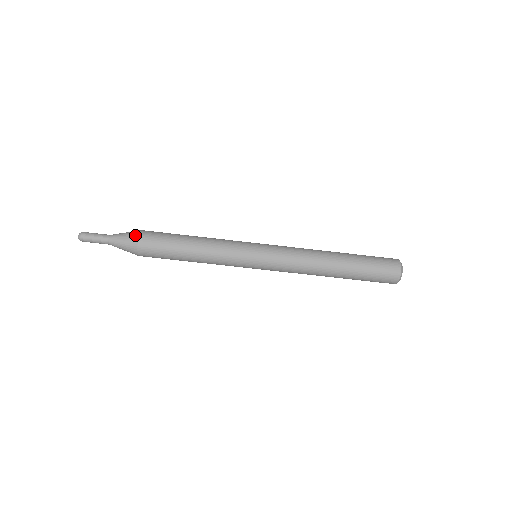
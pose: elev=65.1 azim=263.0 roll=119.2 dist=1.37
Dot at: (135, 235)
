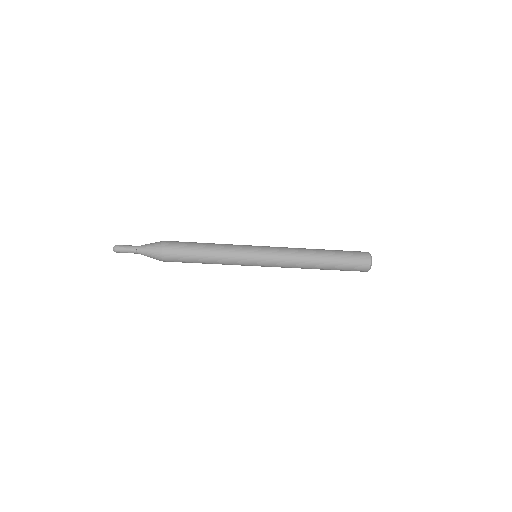
Dot at: (159, 253)
